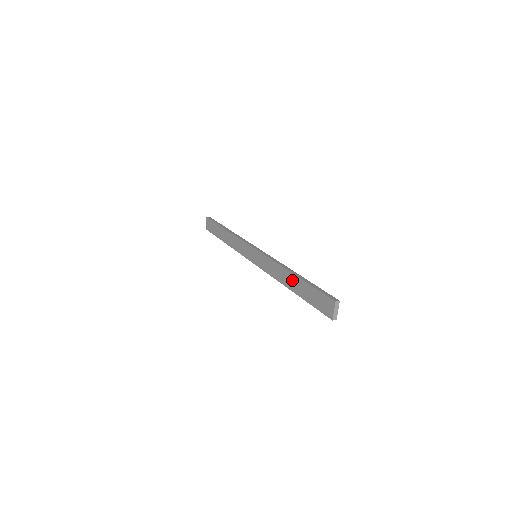
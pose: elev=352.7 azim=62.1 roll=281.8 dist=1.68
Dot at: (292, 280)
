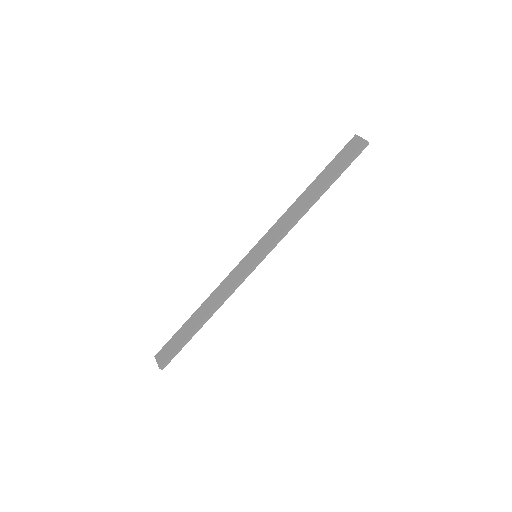
Dot at: (310, 191)
